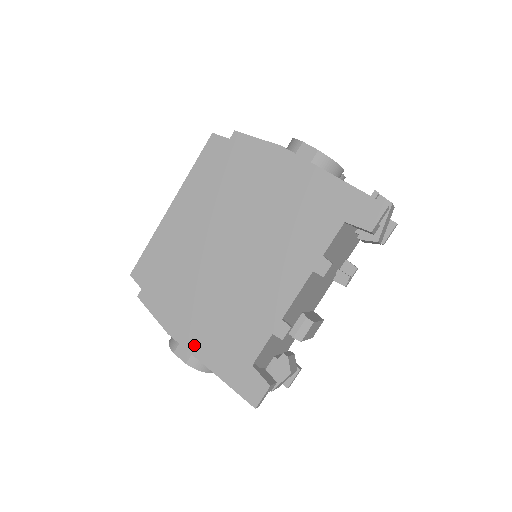
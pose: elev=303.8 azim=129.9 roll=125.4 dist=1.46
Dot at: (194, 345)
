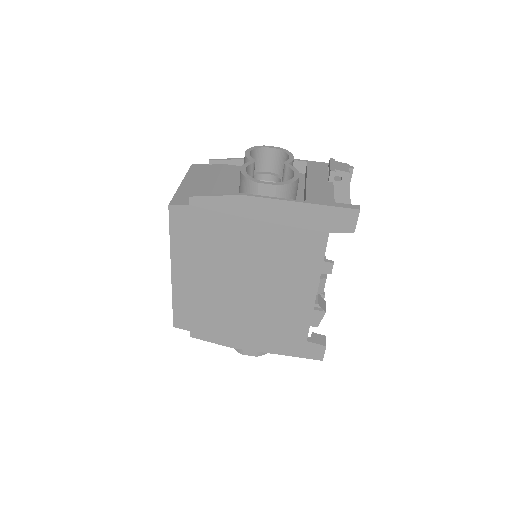
Dot at: (256, 347)
